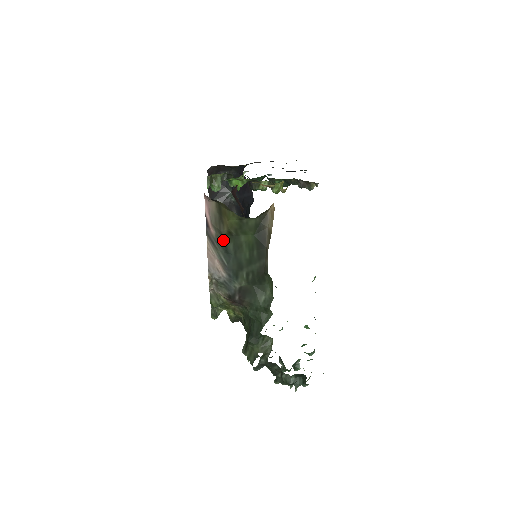
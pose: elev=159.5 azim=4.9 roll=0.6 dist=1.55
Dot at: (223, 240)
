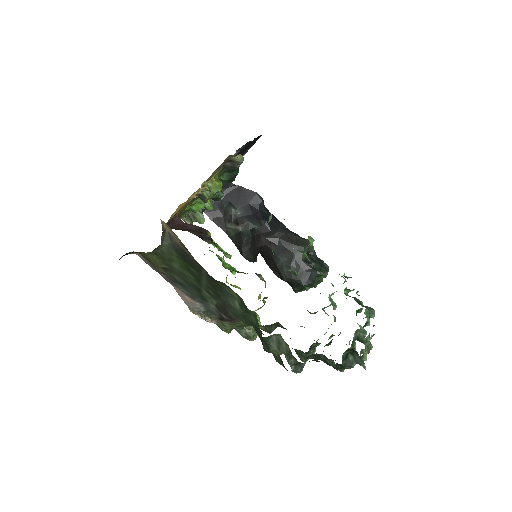
Dot at: (169, 277)
